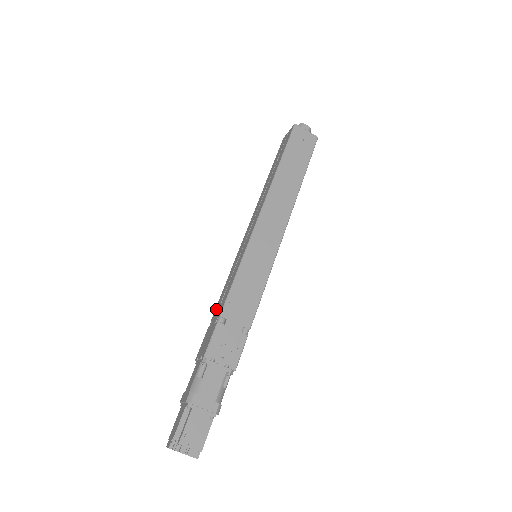
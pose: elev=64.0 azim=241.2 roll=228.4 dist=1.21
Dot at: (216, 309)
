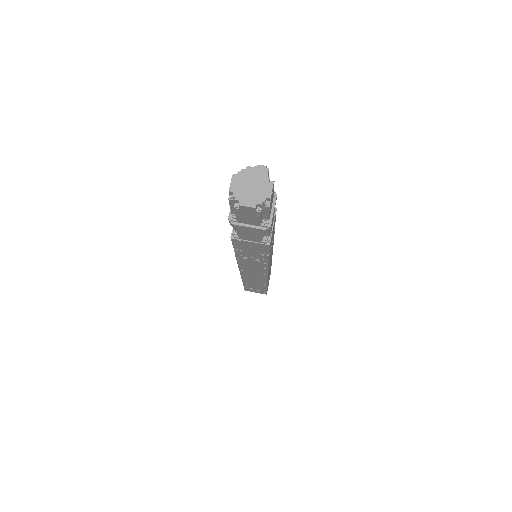
Dot at: occluded
